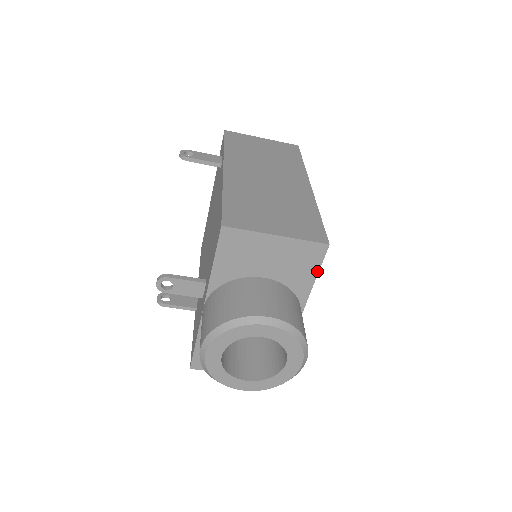
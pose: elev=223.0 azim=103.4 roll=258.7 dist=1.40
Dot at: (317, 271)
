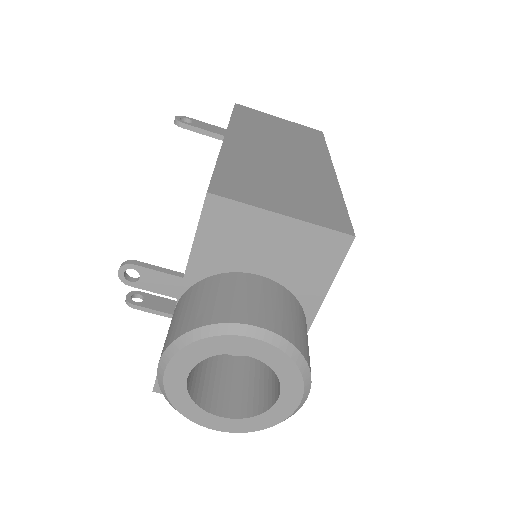
Dot at: (334, 274)
